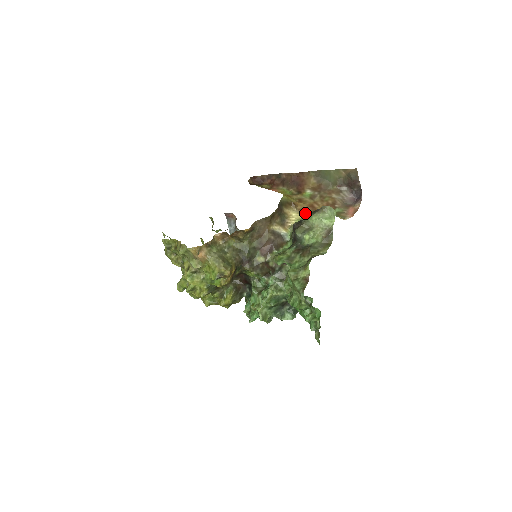
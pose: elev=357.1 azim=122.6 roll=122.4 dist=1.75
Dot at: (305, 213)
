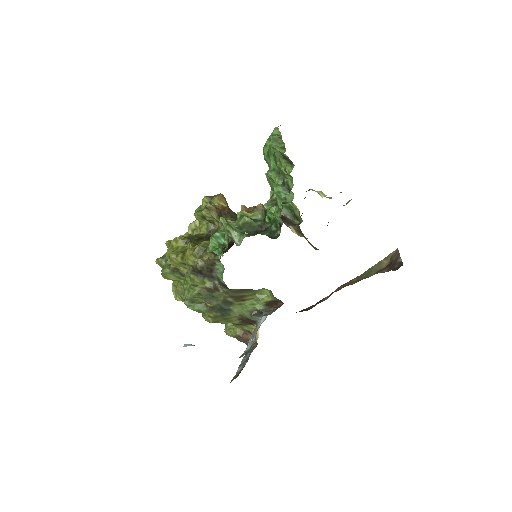
Dot at: occluded
